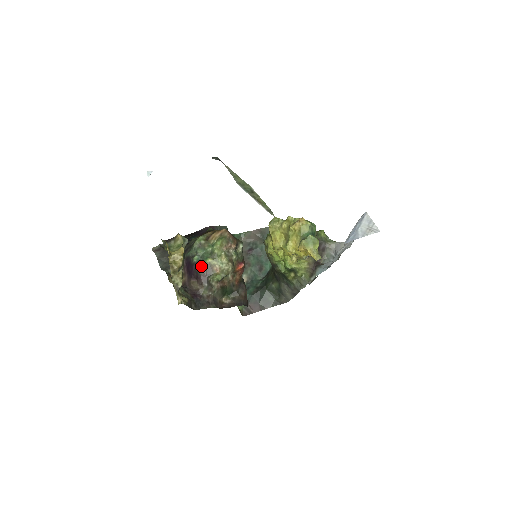
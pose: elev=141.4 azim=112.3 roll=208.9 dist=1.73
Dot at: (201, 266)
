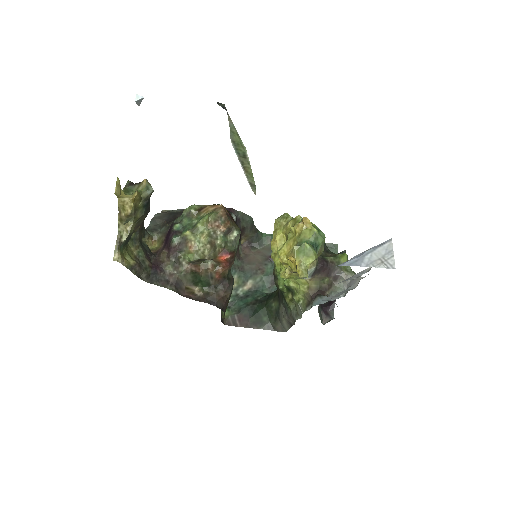
Dot at: (176, 236)
